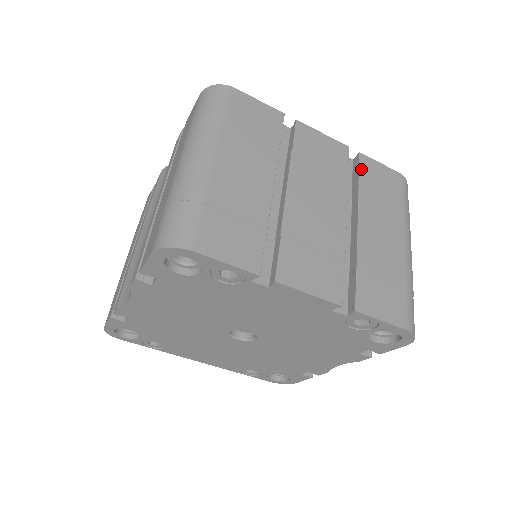
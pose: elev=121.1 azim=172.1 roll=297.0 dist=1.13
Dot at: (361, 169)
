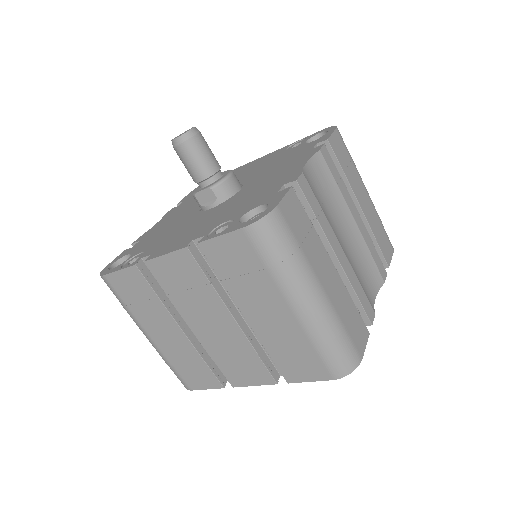
Dot at: (211, 263)
